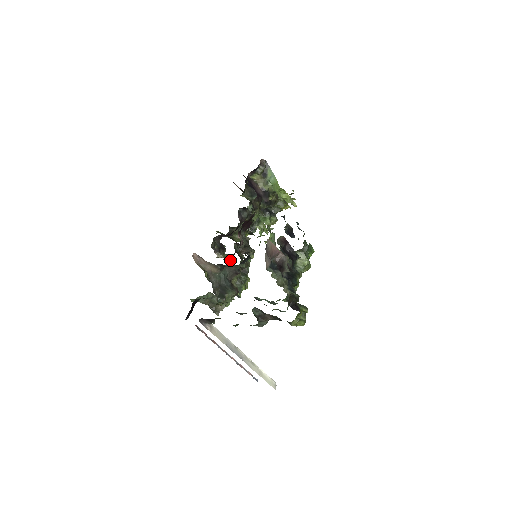
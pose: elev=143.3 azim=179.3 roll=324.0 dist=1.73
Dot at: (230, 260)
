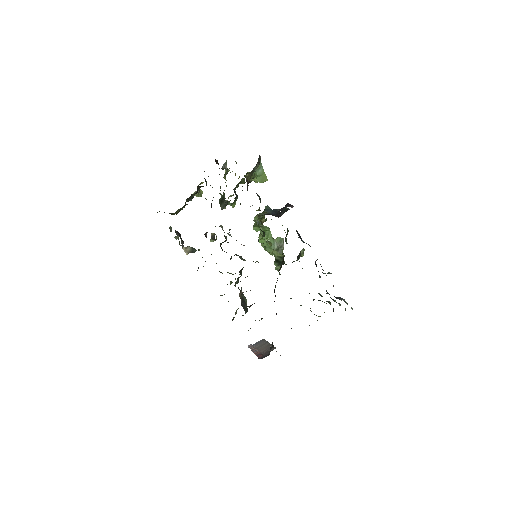
Dot at: occluded
